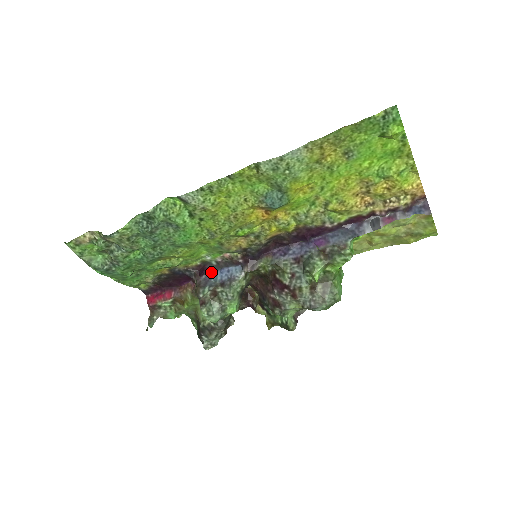
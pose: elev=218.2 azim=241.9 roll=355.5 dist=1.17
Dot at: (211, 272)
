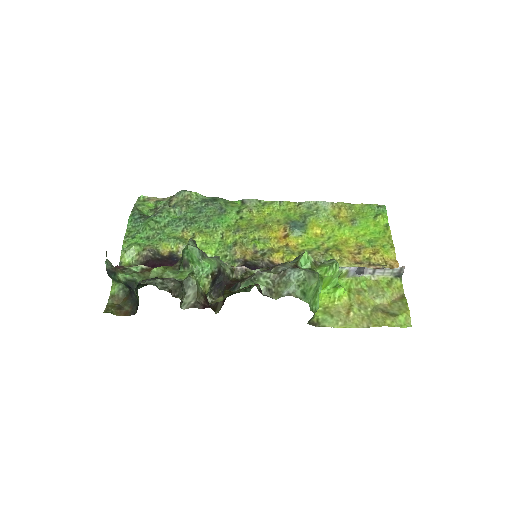
Dot at: occluded
